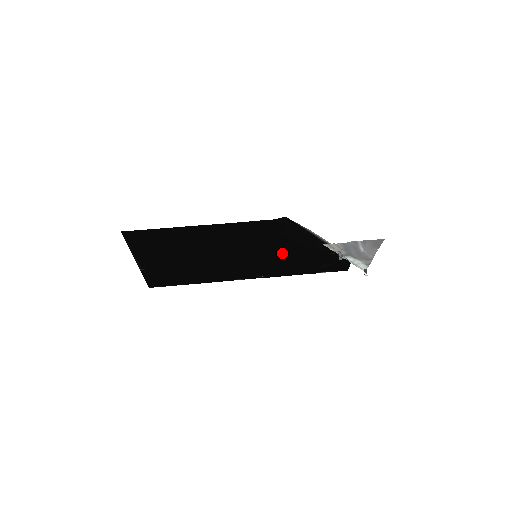
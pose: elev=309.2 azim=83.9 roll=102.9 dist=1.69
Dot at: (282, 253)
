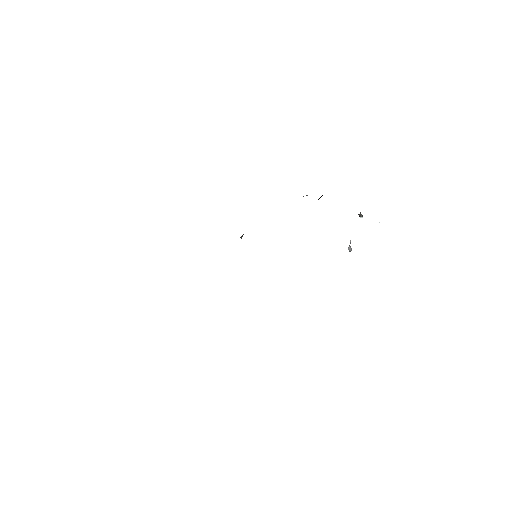
Dot at: occluded
